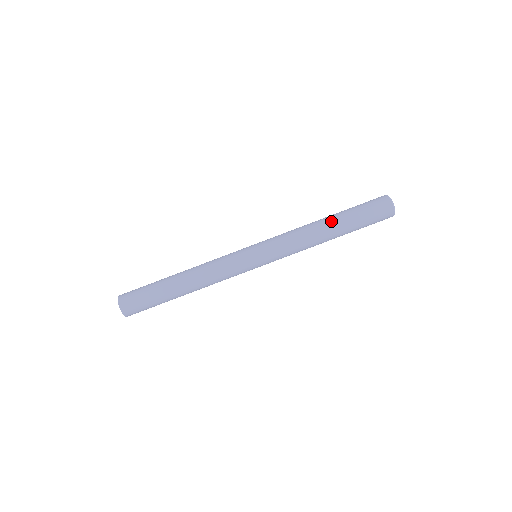
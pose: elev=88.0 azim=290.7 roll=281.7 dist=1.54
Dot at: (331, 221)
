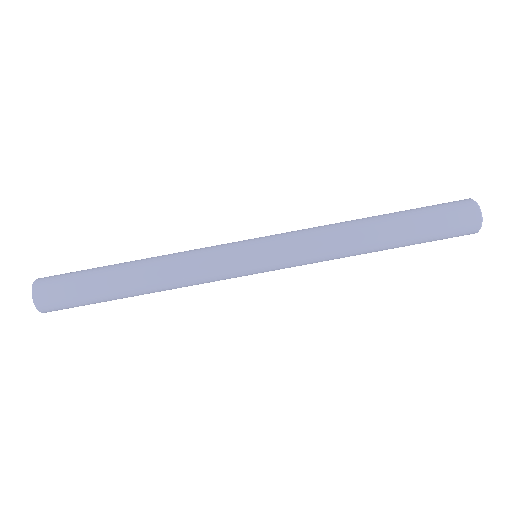
Dot at: (377, 216)
